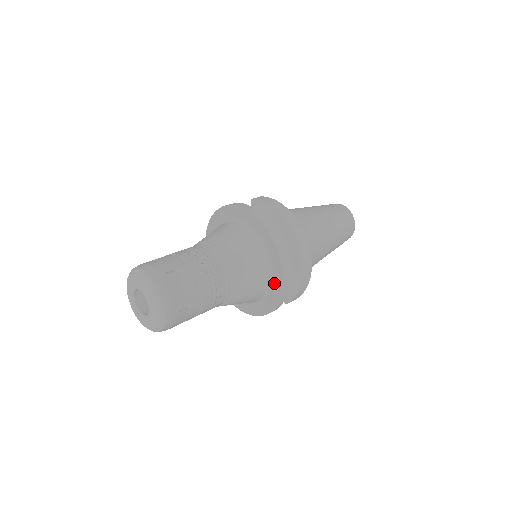
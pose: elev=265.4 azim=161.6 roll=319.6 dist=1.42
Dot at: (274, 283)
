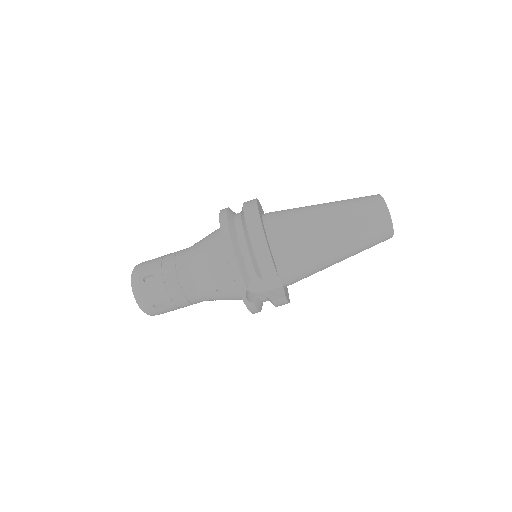
Dot at: occluded
